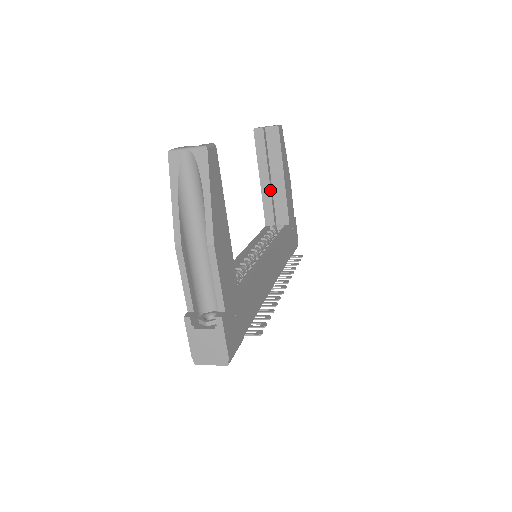
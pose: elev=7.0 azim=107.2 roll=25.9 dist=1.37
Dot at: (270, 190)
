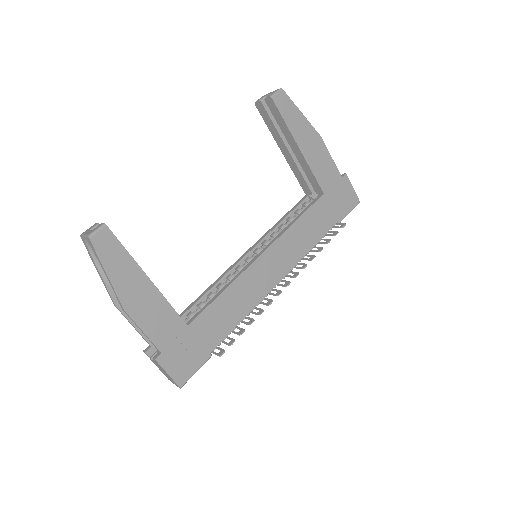
Dot at: (294, 161)
